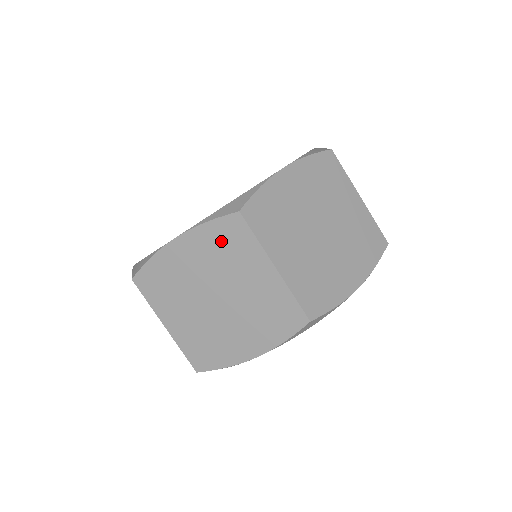
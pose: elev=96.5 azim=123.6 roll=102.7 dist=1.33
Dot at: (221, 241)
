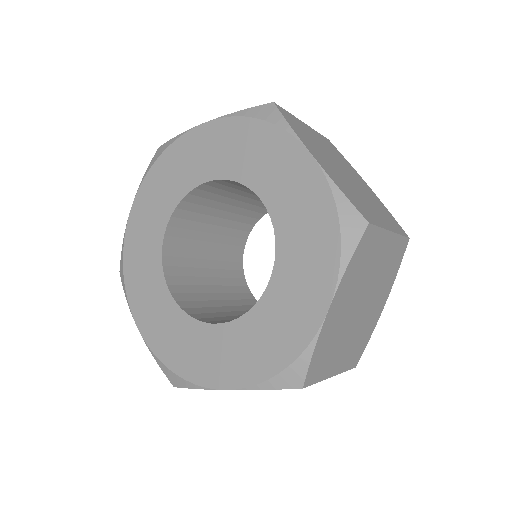
Dot at: occluded
